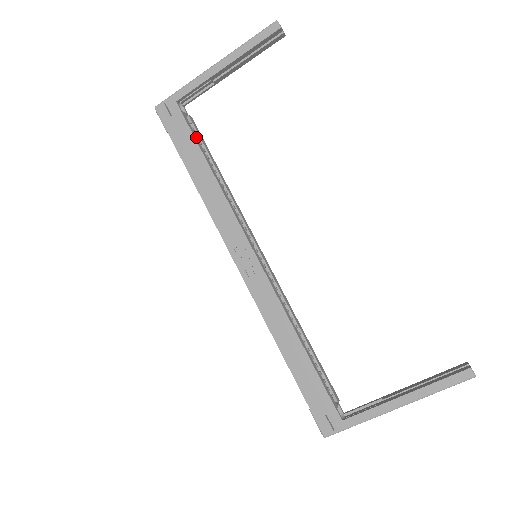
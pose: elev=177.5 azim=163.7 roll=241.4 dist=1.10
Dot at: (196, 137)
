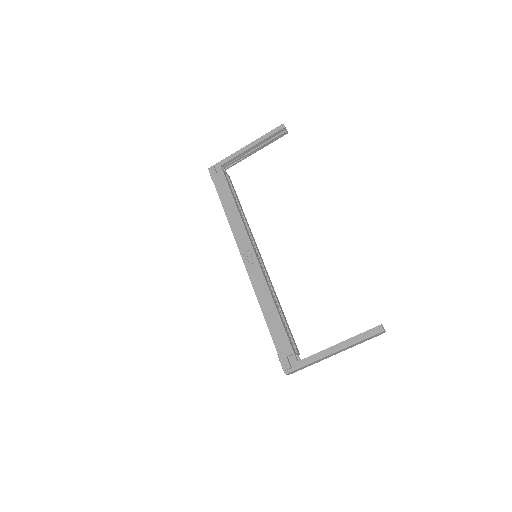
Dot at: (229, 185)
